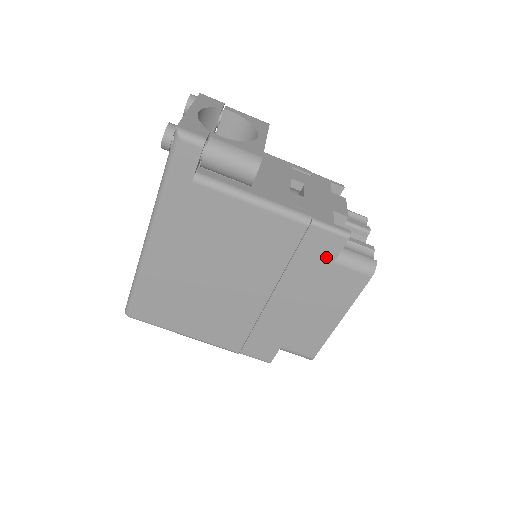
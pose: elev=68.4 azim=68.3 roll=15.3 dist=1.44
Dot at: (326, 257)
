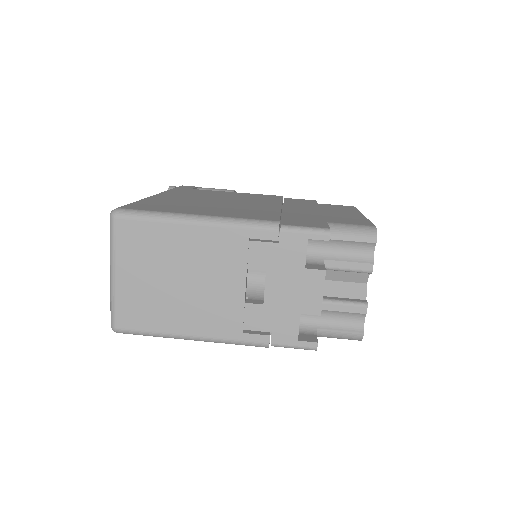
Dot at: occluded
